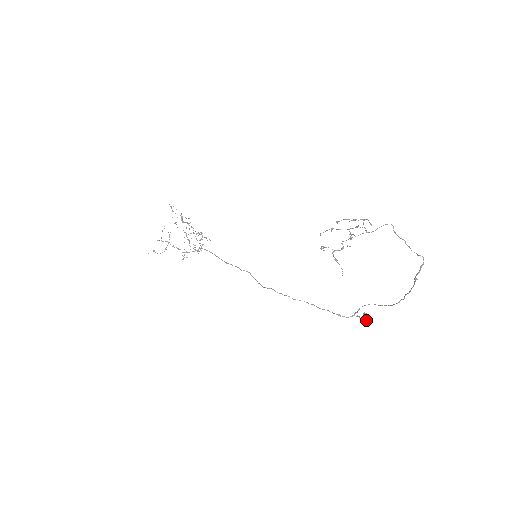
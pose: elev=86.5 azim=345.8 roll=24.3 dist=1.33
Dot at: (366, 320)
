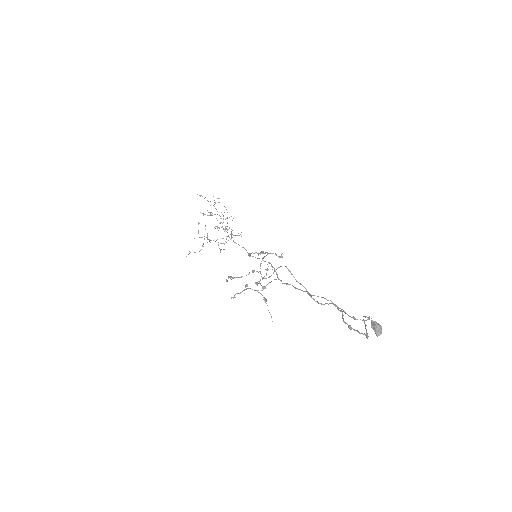
Dot at: occluded
